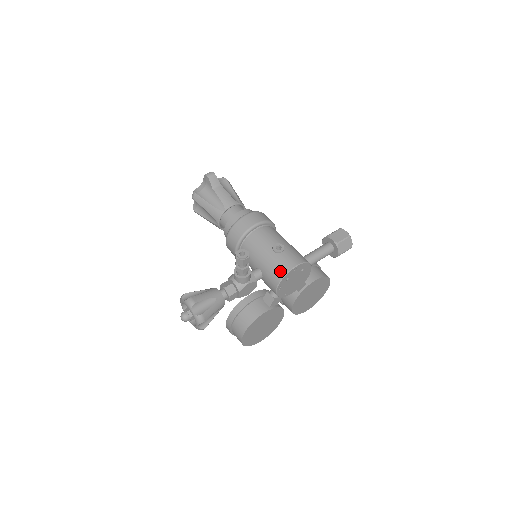
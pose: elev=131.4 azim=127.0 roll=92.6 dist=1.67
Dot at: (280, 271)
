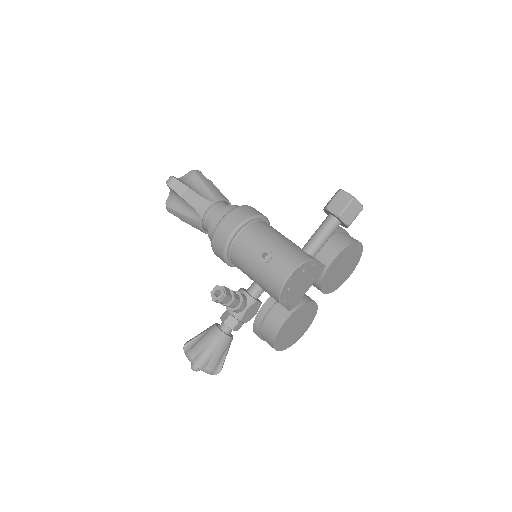
Dot at: (274, 286)
